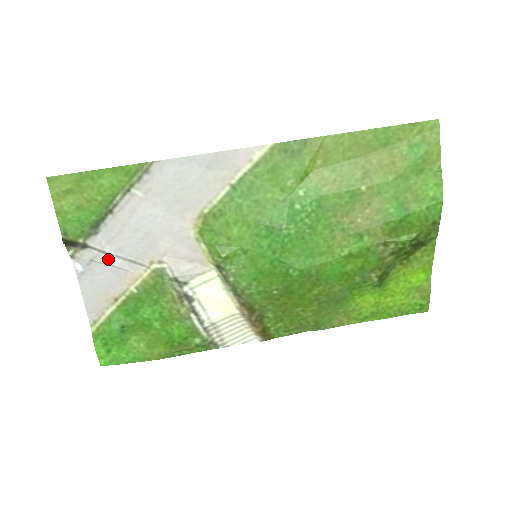
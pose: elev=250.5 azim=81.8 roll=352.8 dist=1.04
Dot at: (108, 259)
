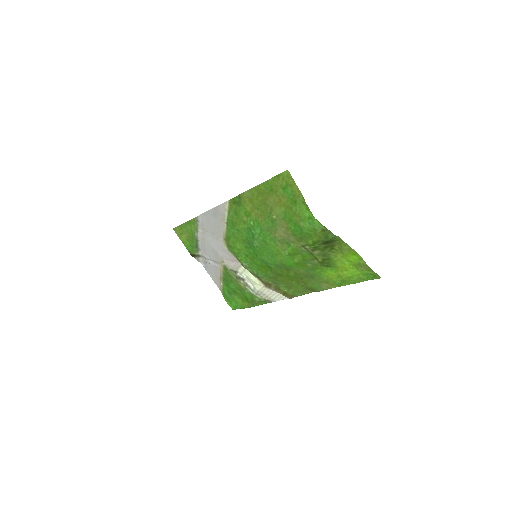
Dot at: (208, 261)
